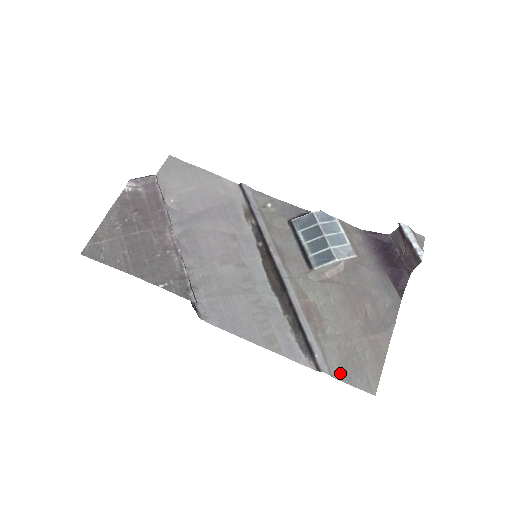
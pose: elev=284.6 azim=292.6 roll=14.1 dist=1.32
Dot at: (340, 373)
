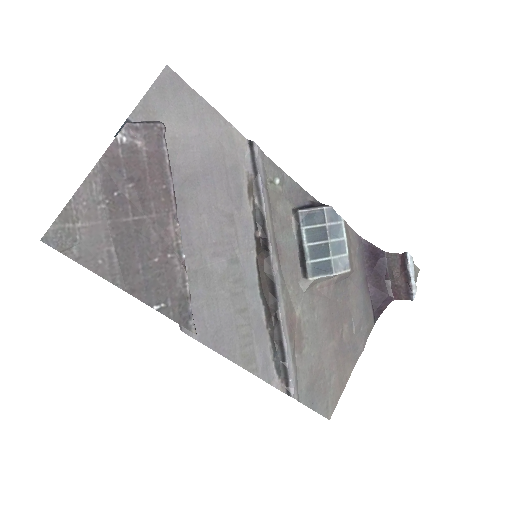
Dot at: (306, 397)
